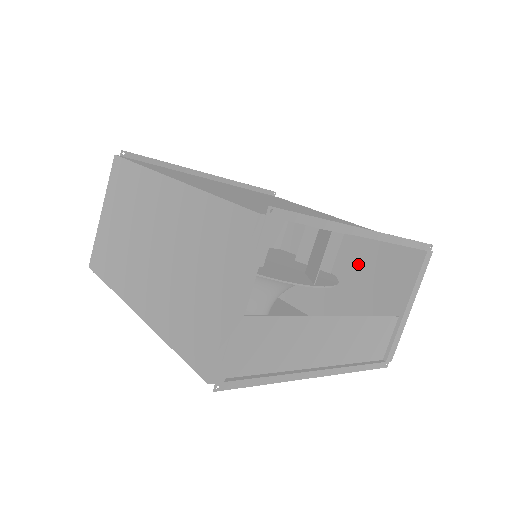
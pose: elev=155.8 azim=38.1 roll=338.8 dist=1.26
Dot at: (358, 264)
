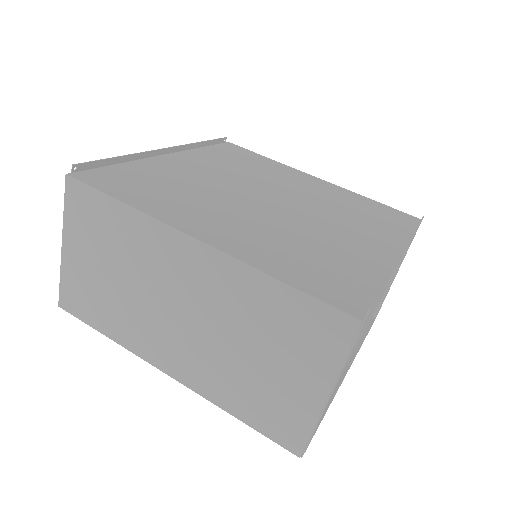
Dot at: occluded
